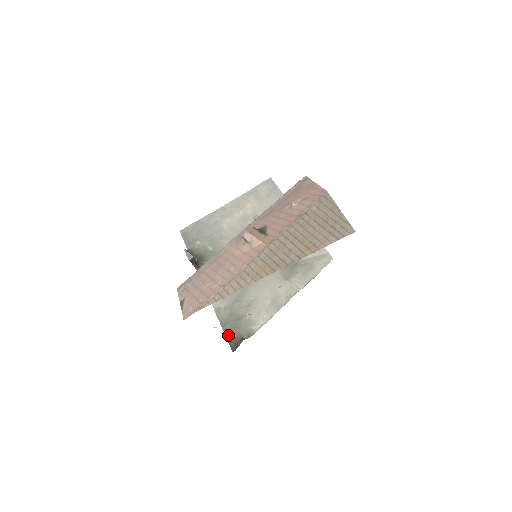
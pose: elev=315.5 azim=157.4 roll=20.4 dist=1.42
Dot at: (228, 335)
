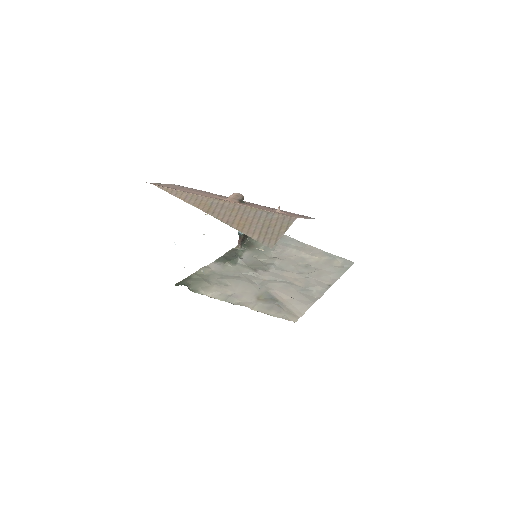
Dot at: (188, 279)
